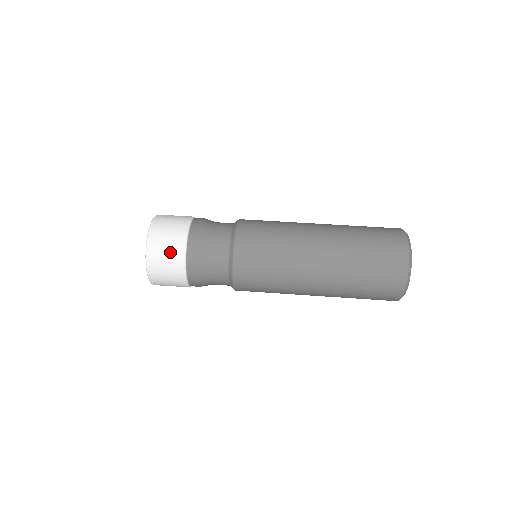
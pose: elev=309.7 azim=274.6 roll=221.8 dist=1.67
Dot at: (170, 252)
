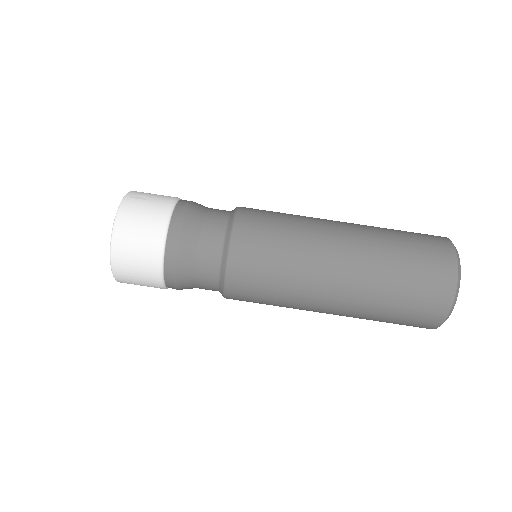
Dot at: (142, 254)
